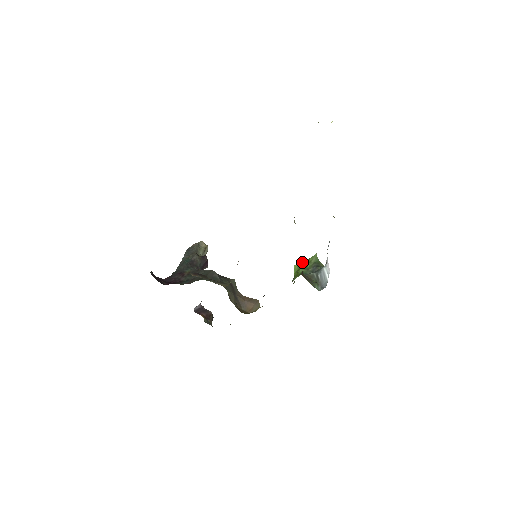
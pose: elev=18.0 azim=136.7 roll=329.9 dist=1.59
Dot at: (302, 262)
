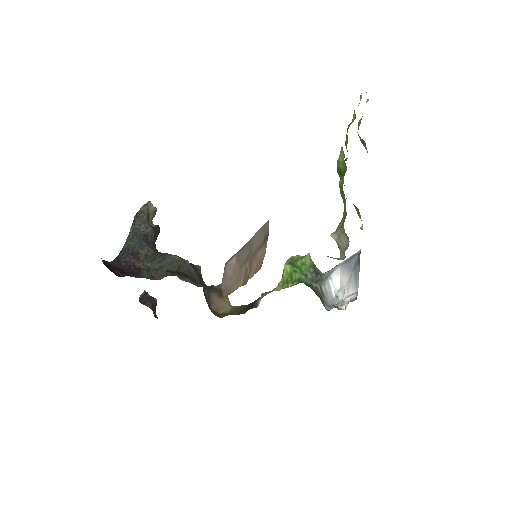
Dot at: (291, 259)
